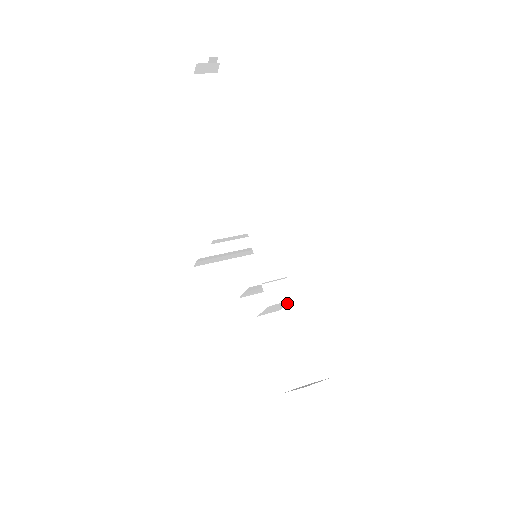
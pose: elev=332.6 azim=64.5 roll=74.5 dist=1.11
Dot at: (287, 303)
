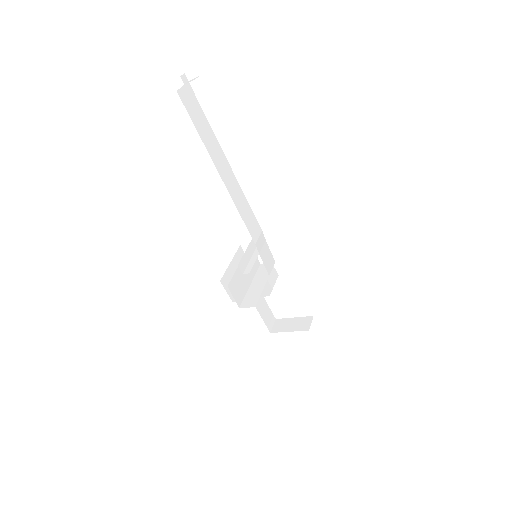
Dot at: occluded
